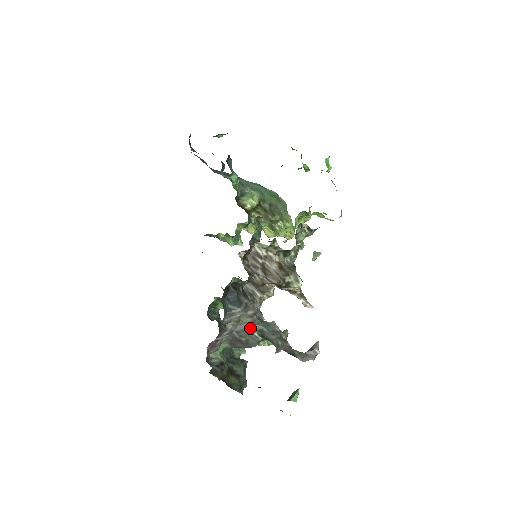
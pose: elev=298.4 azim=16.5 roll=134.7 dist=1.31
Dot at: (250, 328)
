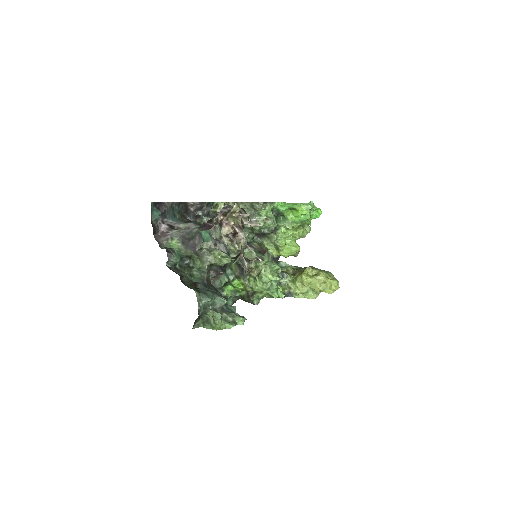
Dot at: (195, 229)
